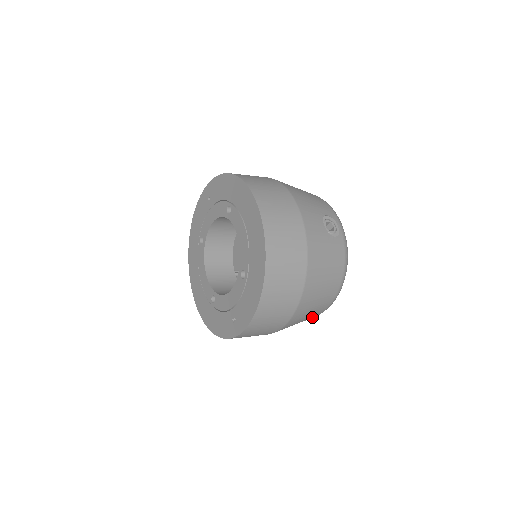
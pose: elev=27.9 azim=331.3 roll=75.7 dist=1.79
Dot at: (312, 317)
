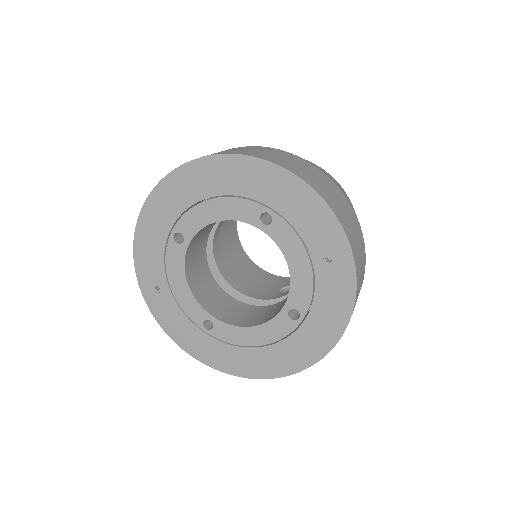
Dot at: occluded
